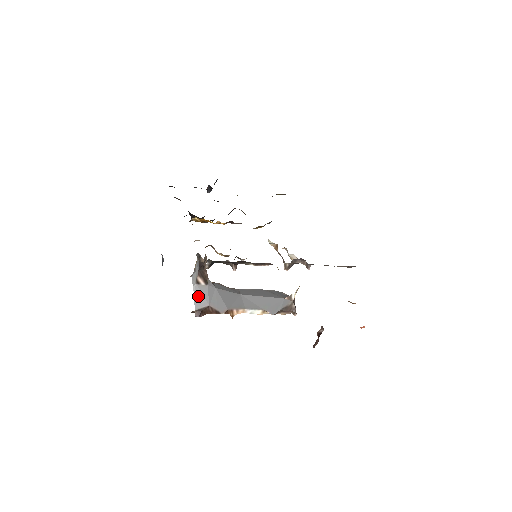
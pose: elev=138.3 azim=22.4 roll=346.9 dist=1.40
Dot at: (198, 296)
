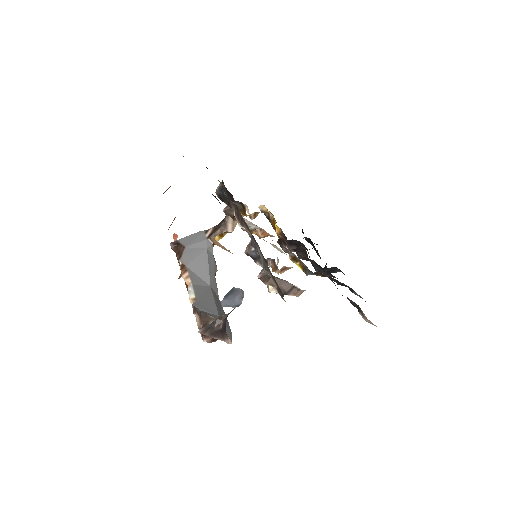
Dot at: (193, 237)
